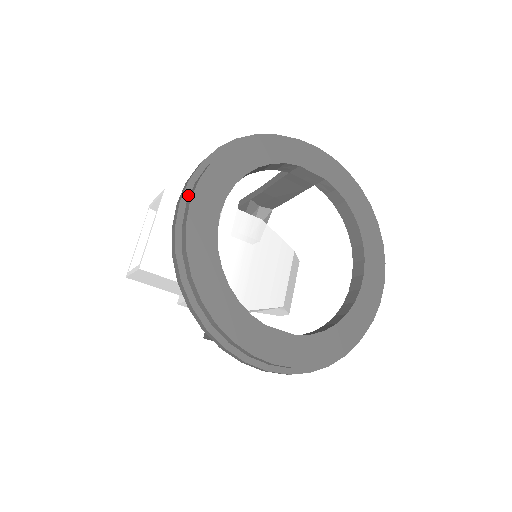
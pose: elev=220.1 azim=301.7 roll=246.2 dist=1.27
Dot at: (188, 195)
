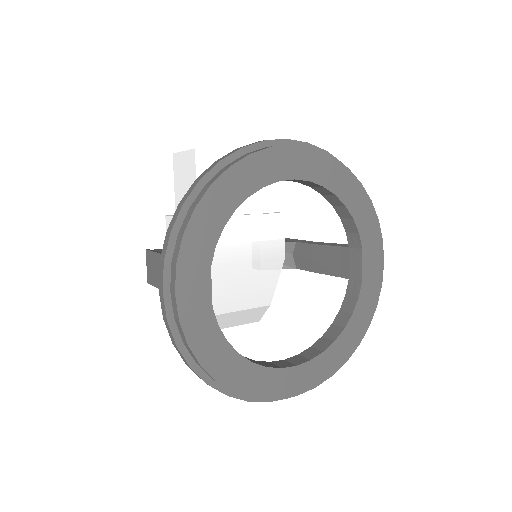
Dot at: occluded
